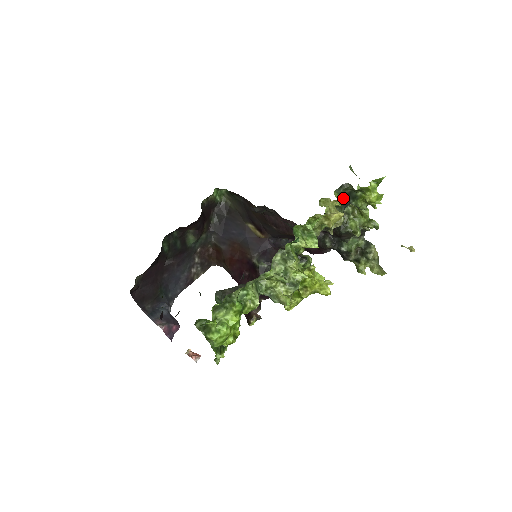
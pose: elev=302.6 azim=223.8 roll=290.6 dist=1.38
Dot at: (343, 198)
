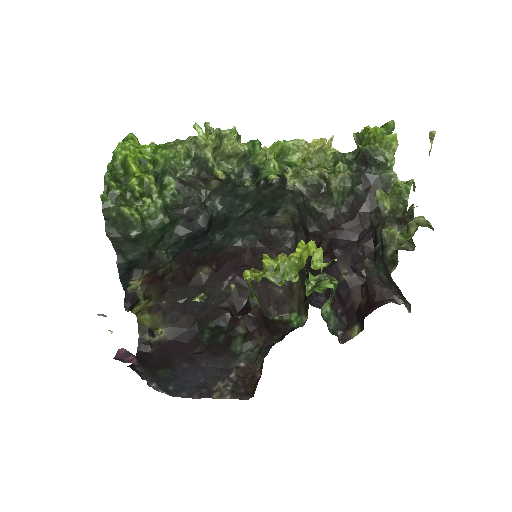
Dot at: (353, 163)
